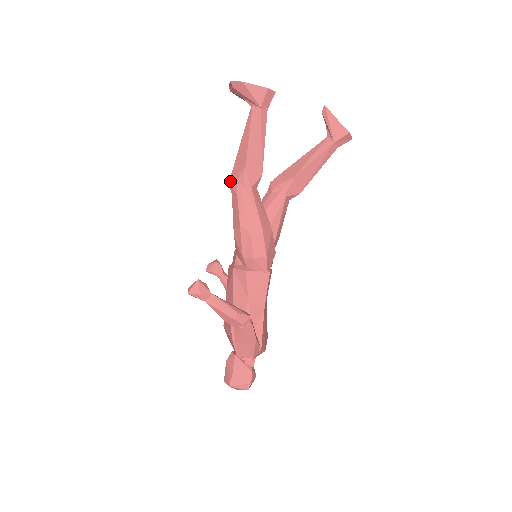
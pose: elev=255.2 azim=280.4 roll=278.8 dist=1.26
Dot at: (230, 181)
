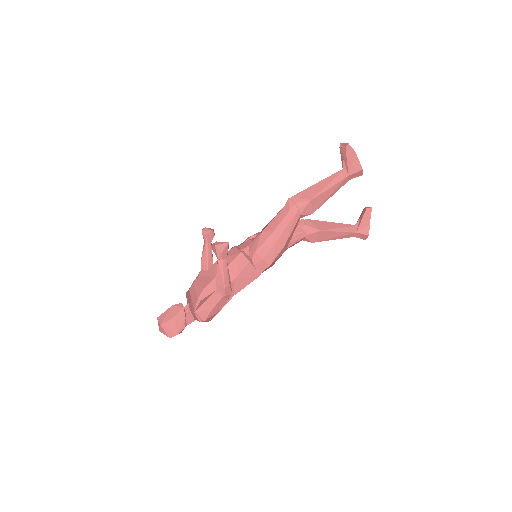
Dot at: (291, 198)
